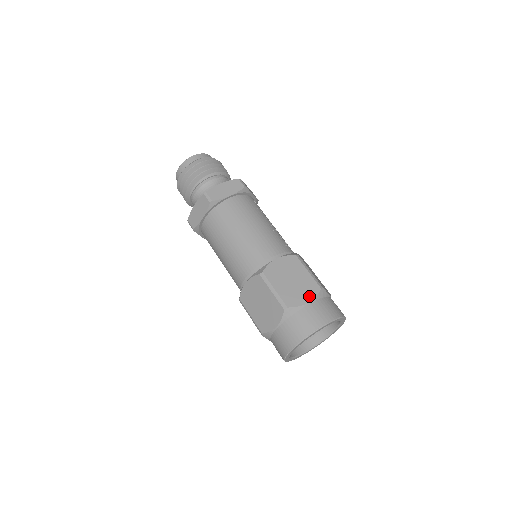
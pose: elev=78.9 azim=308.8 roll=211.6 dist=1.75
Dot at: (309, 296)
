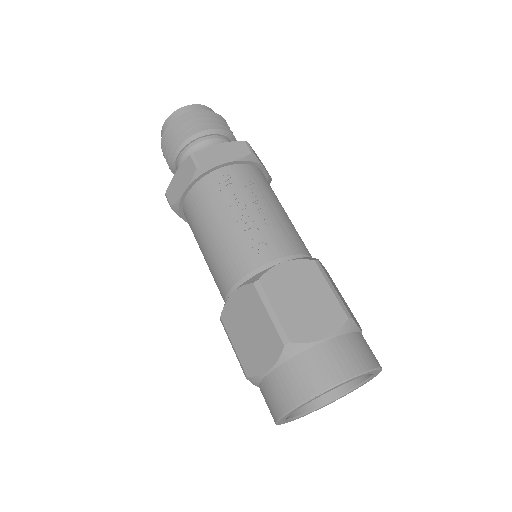
Dot at: (269, 359)
